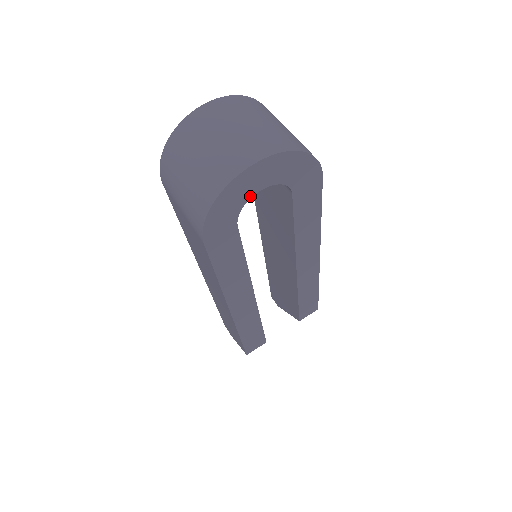
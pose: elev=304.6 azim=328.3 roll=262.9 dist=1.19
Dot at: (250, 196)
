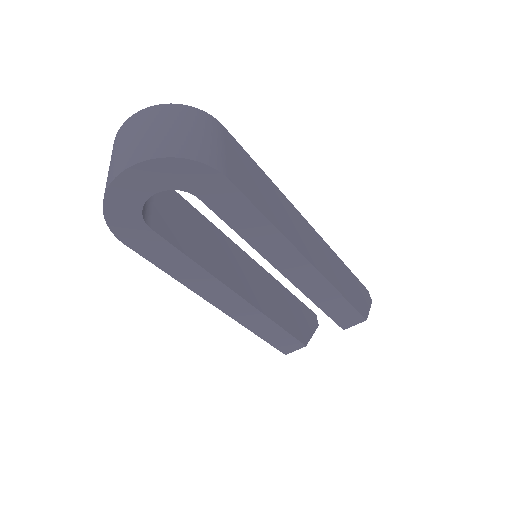
Dot at: (142, 202)
